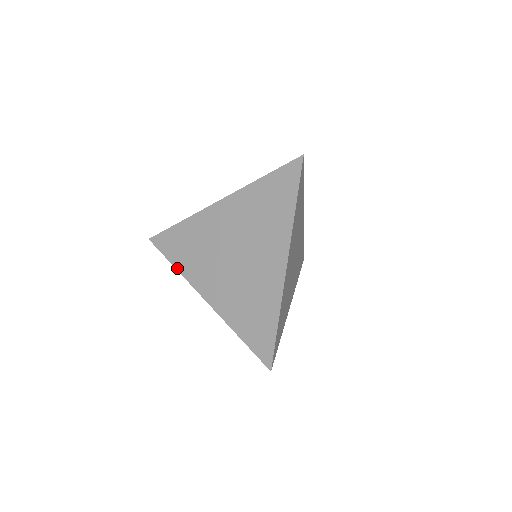
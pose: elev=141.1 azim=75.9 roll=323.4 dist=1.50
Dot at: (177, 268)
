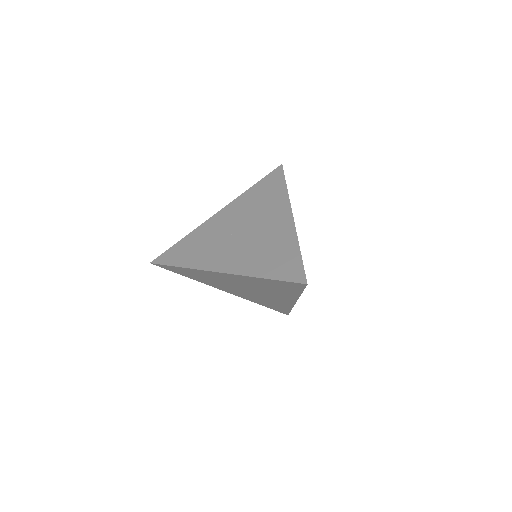
Dot at: occluded
